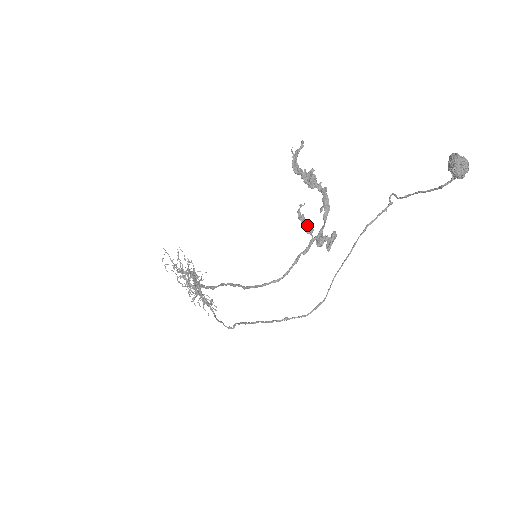
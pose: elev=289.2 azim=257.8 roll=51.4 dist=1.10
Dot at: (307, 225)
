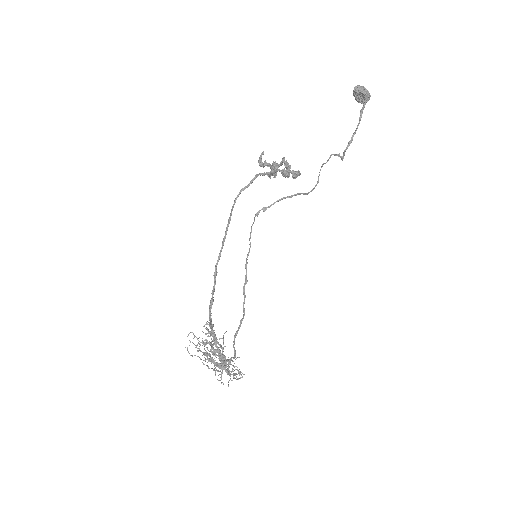
Dot at: (272, 169)
